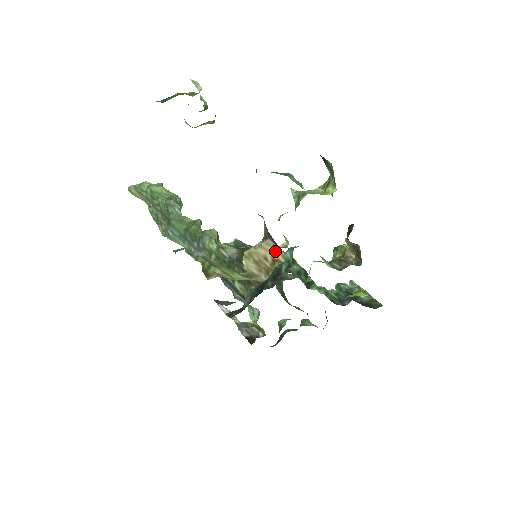
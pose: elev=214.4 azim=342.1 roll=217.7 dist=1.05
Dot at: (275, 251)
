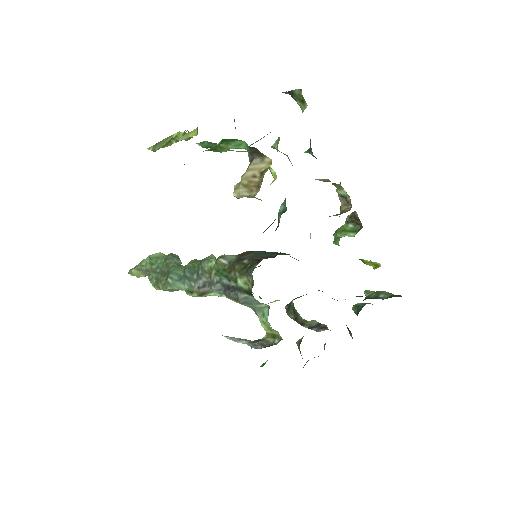
Dot at: (262, 165)
